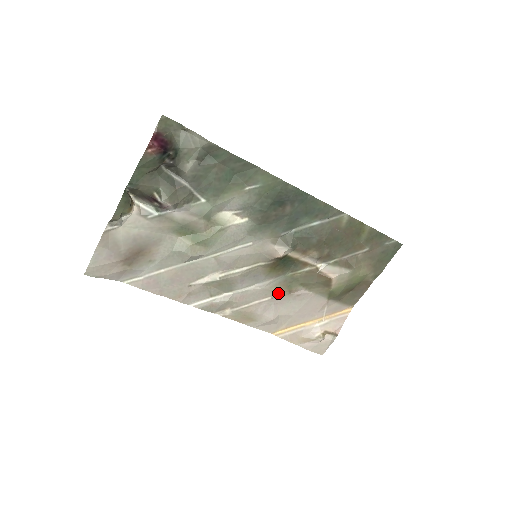
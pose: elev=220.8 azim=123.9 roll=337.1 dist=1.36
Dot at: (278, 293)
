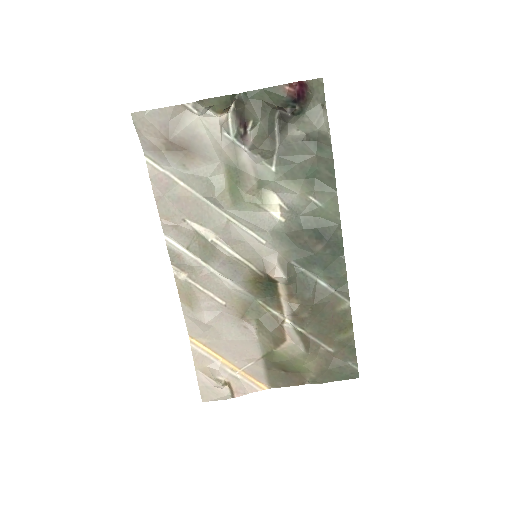
Dot at: (234, 307)
